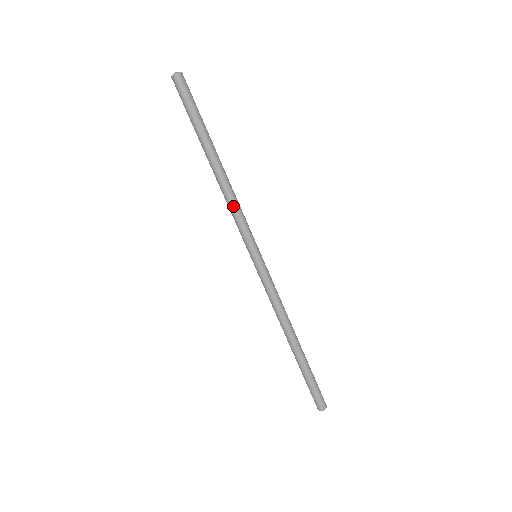
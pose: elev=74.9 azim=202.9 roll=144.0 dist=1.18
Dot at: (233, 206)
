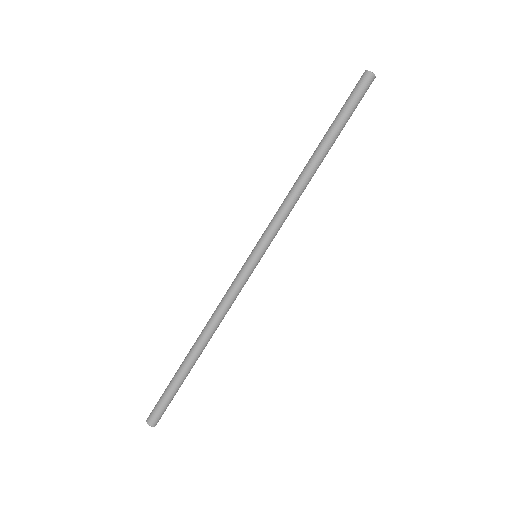
Dot at: (286, 201)
